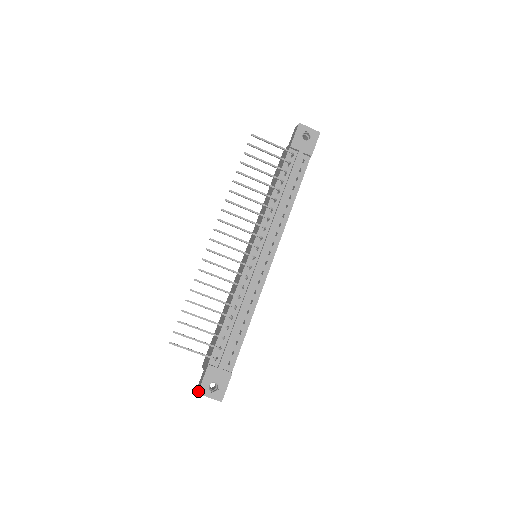
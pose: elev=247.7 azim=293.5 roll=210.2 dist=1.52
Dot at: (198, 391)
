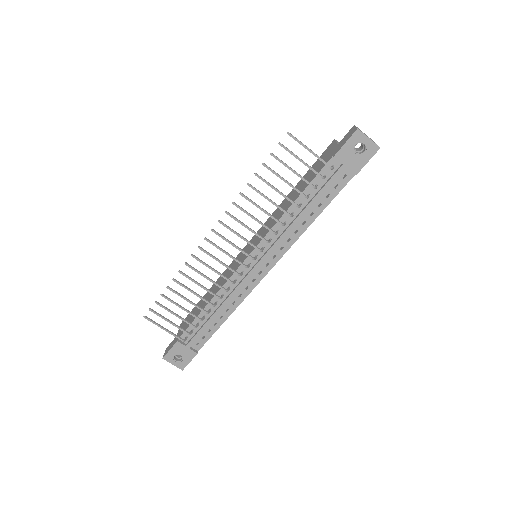
Dot at: (163, 357)
